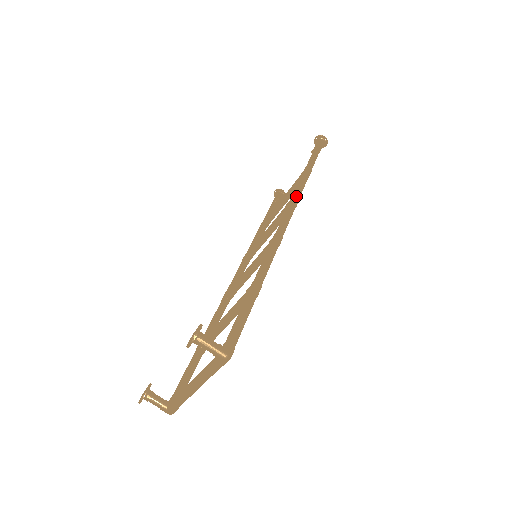
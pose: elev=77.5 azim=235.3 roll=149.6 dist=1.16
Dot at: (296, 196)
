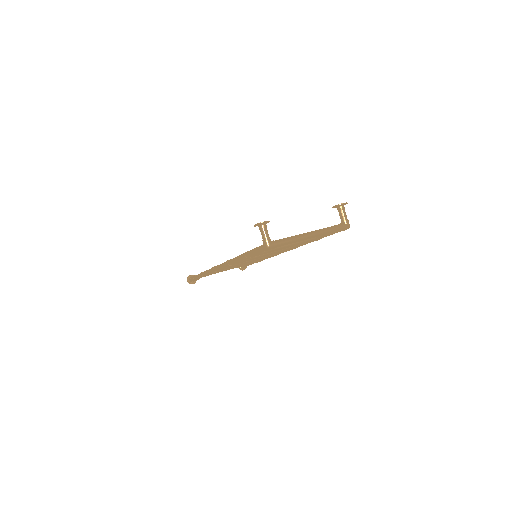
Dot at: occluded
